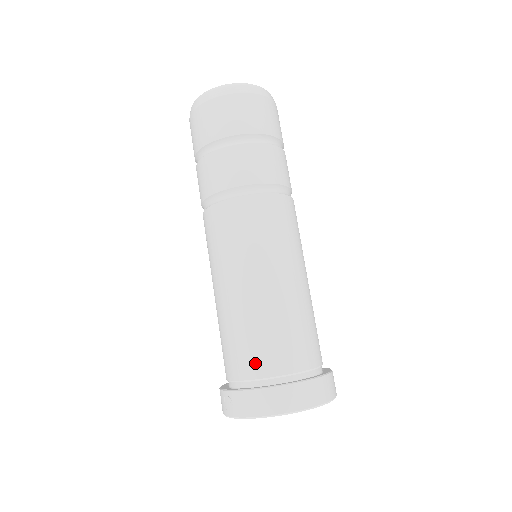
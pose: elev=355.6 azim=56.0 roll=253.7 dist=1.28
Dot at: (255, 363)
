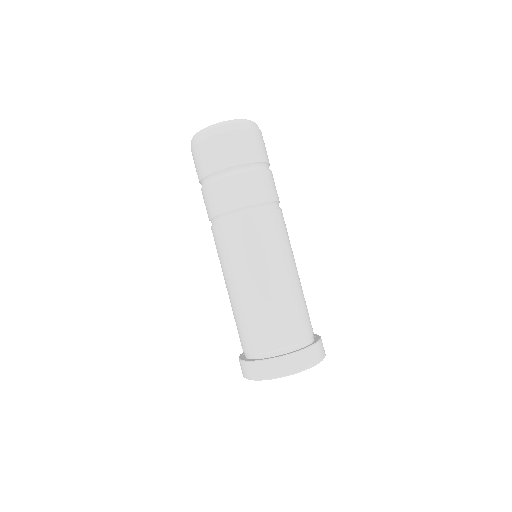
Dot at: (241, 342)
